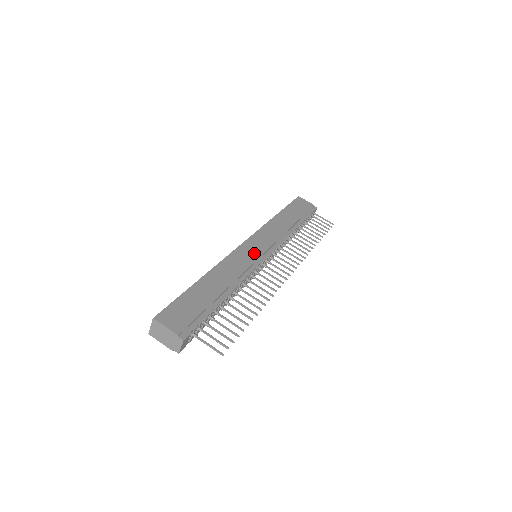
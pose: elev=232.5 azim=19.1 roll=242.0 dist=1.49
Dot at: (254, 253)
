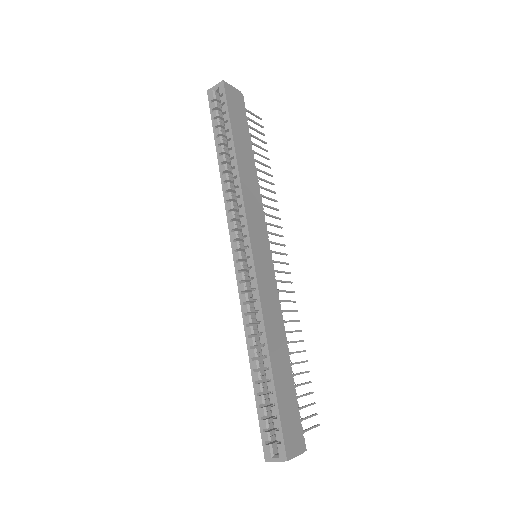
Dot at: (266, 265)
